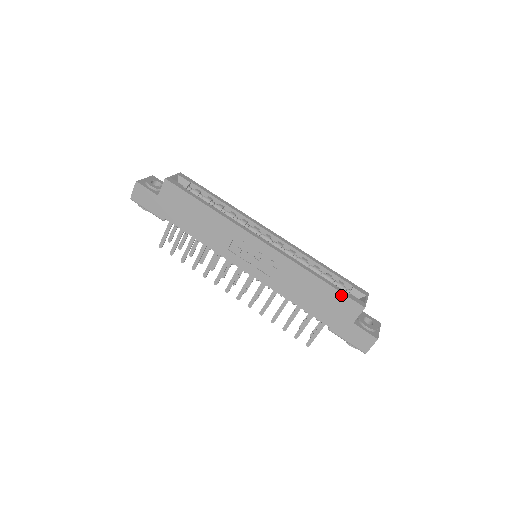
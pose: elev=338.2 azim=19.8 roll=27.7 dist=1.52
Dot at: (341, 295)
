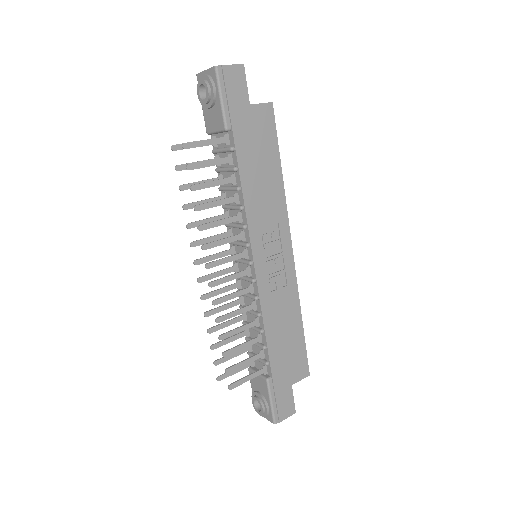
Dot at: (304, 351)
